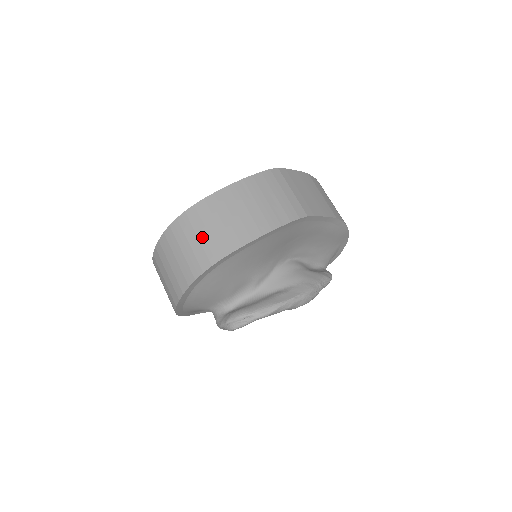
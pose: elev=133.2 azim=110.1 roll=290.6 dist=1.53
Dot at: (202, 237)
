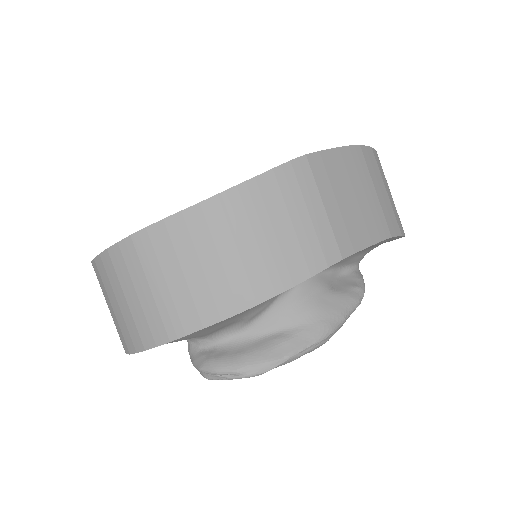
Dot at: (157, 290)
